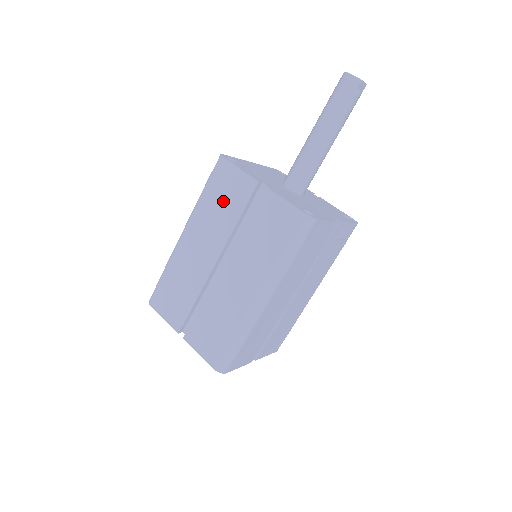
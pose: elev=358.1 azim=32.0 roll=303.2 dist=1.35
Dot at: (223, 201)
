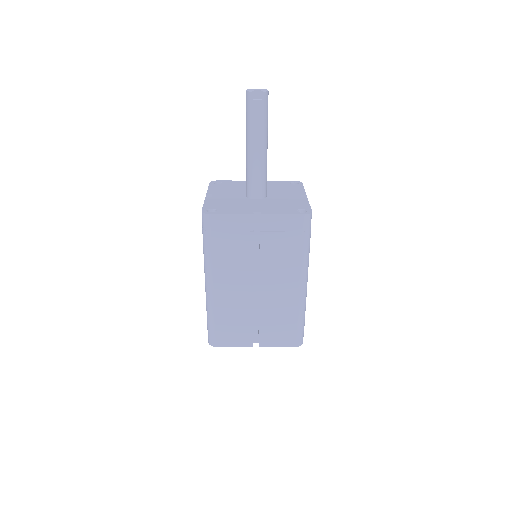
Dot at: occluded
